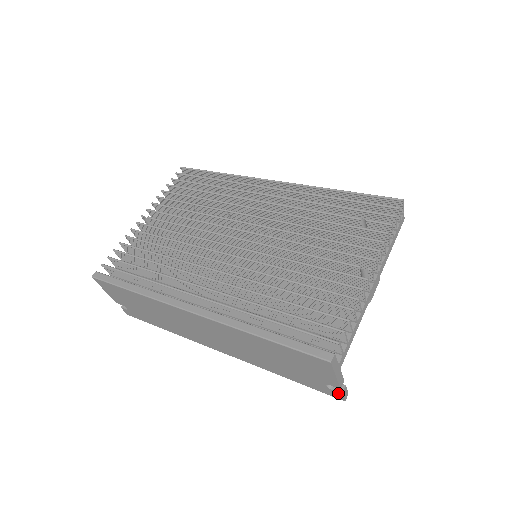
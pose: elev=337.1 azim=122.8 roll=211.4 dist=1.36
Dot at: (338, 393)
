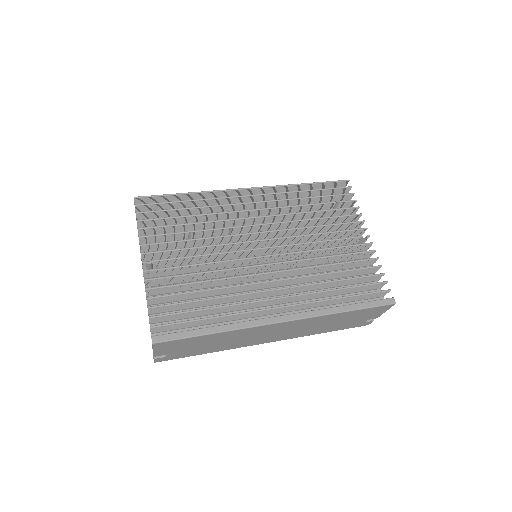
Dot at: (370, 322)
